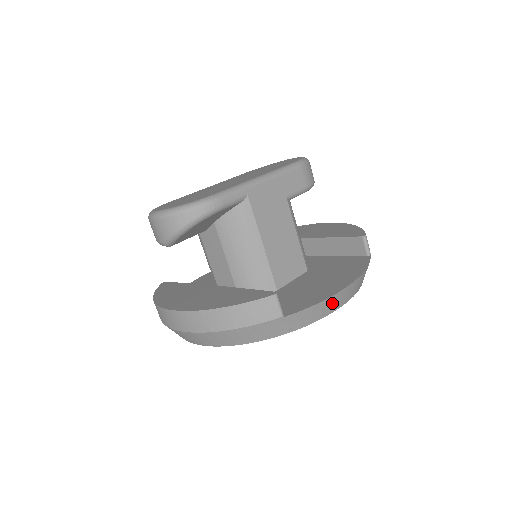
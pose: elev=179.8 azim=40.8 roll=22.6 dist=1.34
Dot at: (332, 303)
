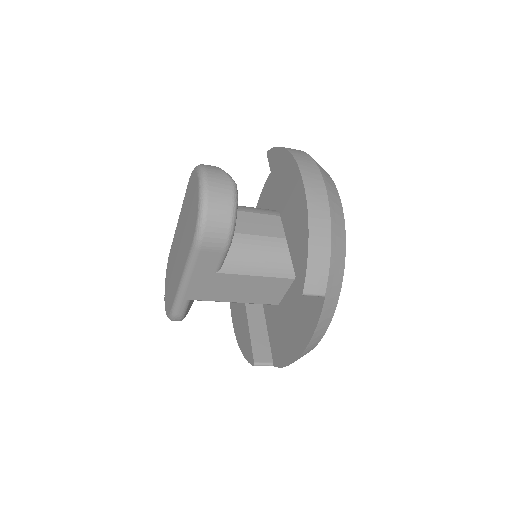
Dot at: (299, 358)
